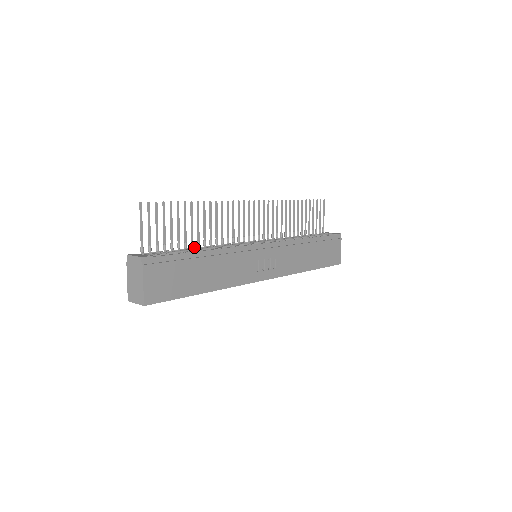
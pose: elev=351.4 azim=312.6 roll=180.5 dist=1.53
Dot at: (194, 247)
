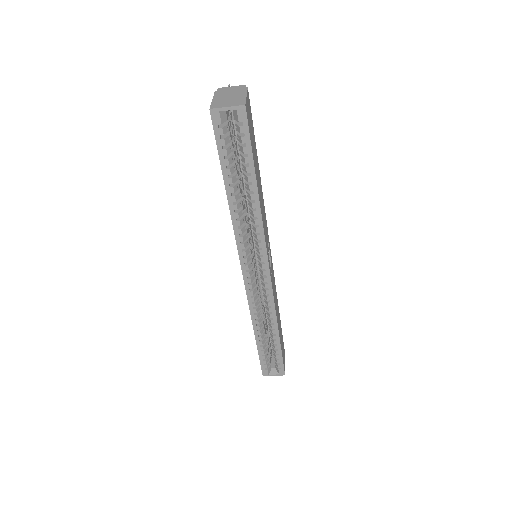
Dot at: occluded
